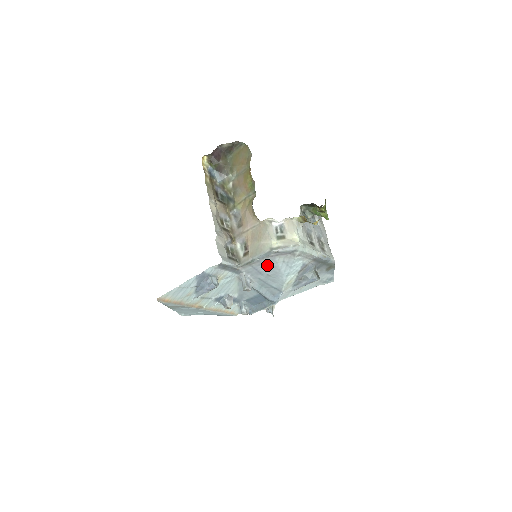
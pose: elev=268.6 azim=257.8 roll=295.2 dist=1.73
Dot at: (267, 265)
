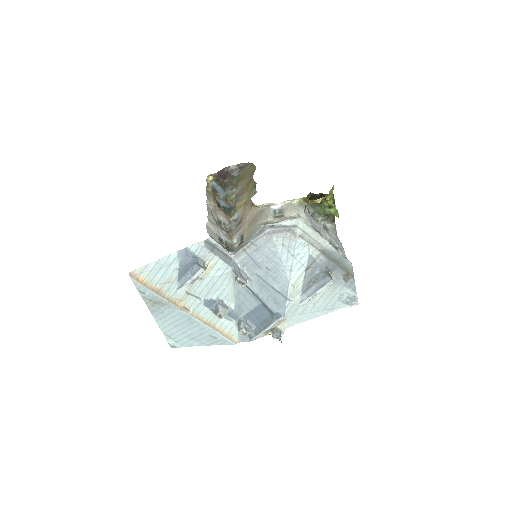
Dot at: (264, 251)
